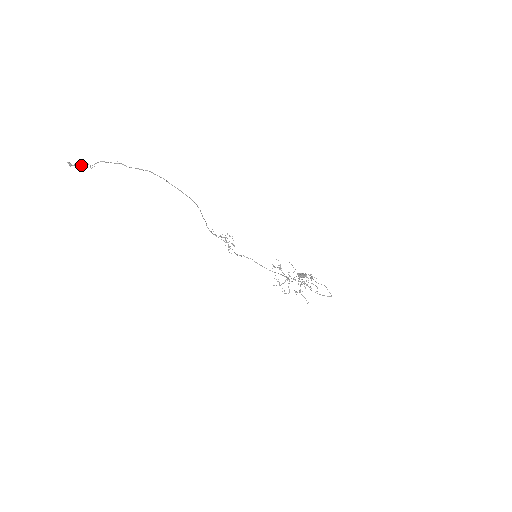
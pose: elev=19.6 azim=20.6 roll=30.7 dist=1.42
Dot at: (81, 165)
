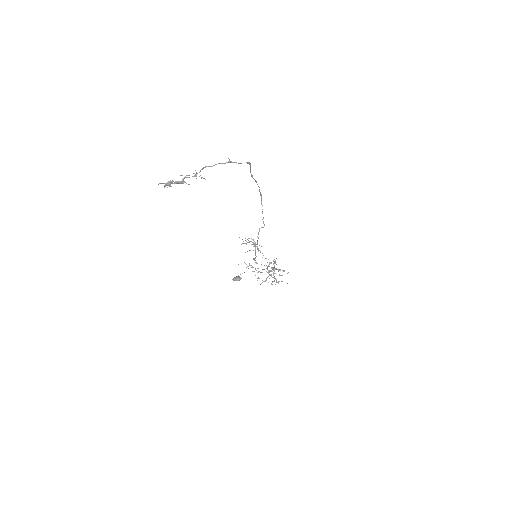
Dot at: (183, 180)
